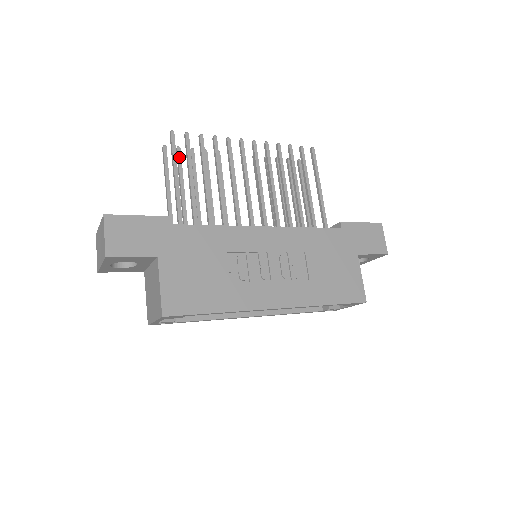
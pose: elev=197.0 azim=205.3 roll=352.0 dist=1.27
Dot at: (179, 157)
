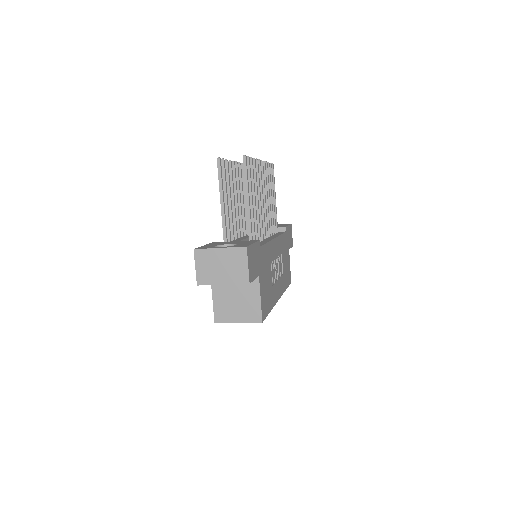
Dot at: (225, 169)
